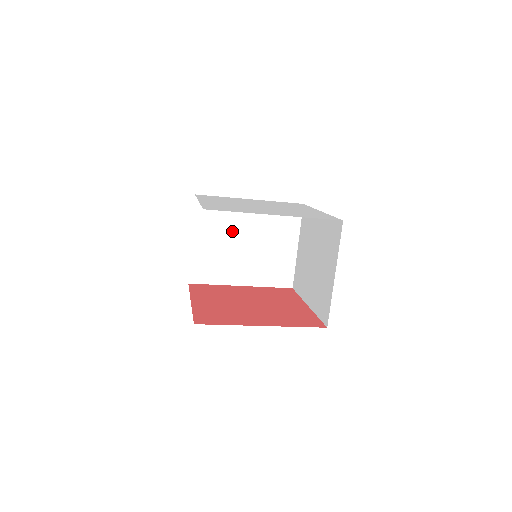
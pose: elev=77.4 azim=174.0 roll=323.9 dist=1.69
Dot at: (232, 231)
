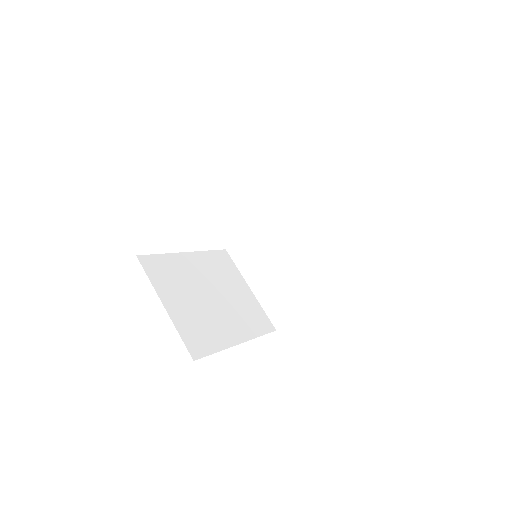
Dot at: (272, 252)
